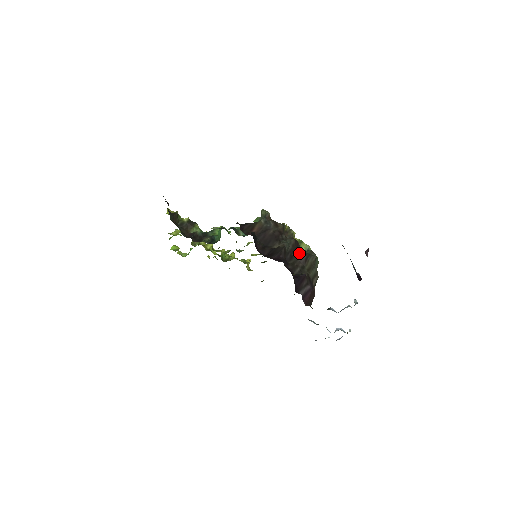
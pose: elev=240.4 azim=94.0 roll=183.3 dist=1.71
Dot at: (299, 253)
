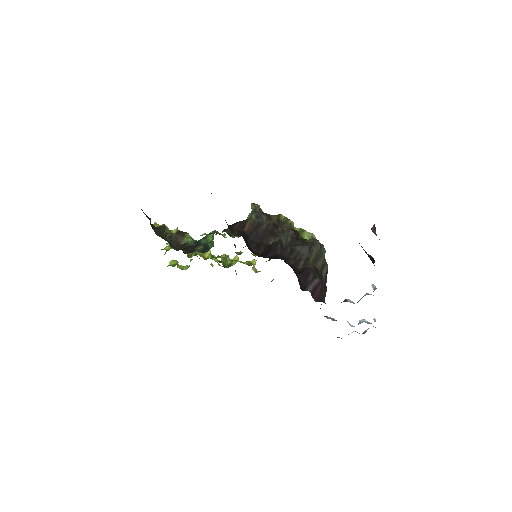
Dot at: (300, 244)
